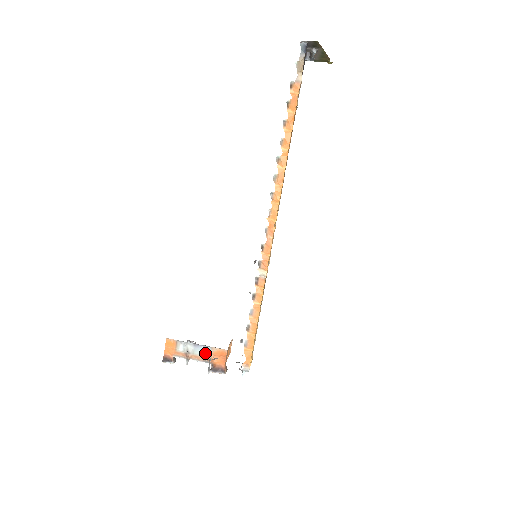
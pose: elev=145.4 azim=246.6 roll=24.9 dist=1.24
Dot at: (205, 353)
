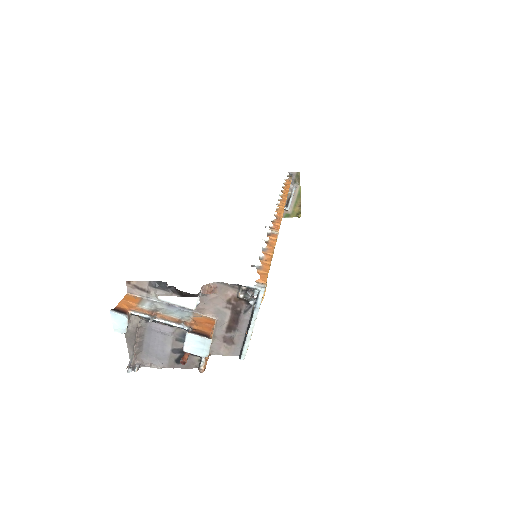
Dot at: (182, 316)
